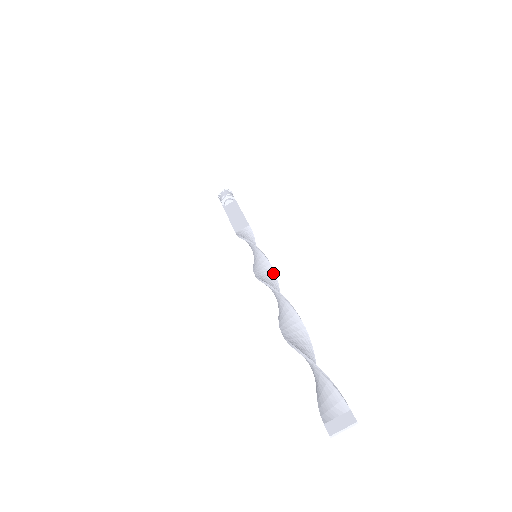
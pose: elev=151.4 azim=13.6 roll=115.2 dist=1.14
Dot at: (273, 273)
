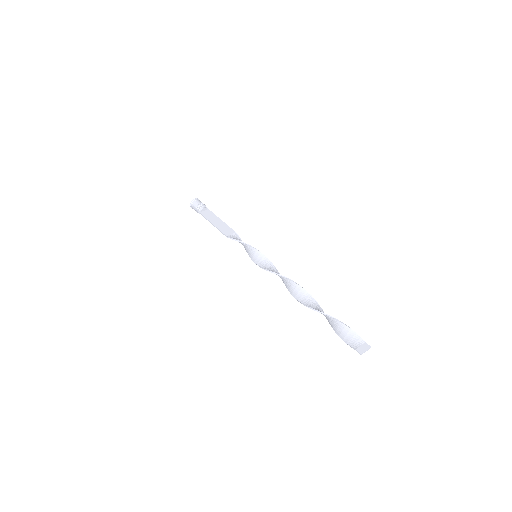
Dot at: (276, 269)
